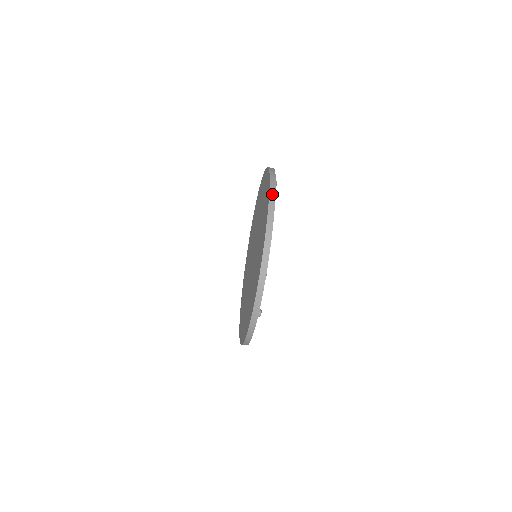
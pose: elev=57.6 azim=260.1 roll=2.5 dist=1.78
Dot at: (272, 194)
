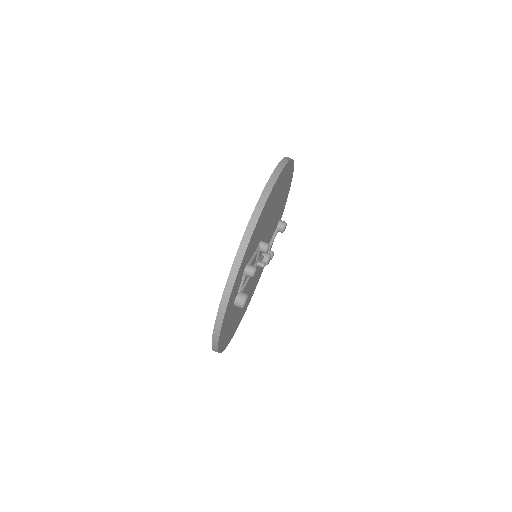
Dot at: occluded
